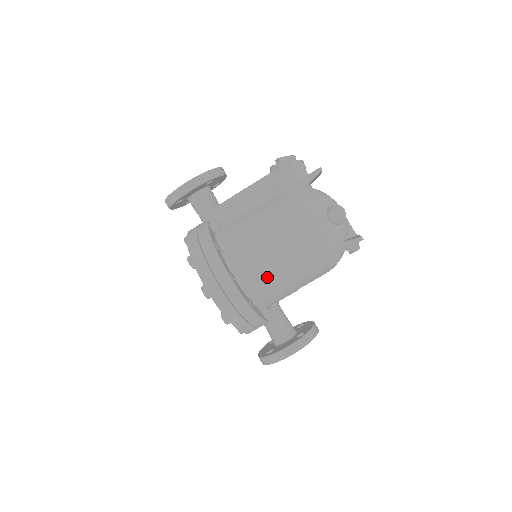
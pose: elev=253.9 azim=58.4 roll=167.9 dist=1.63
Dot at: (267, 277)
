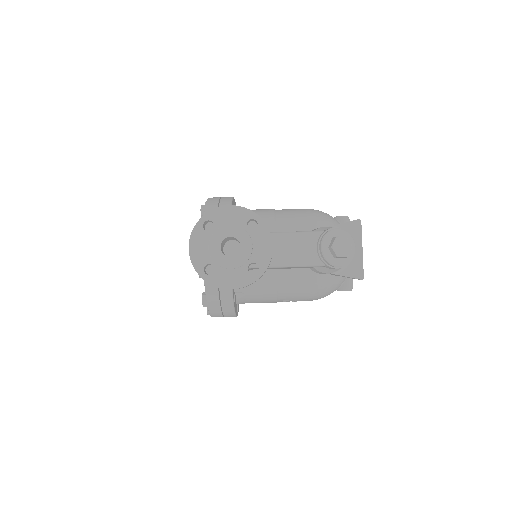
Dot at: occluded
